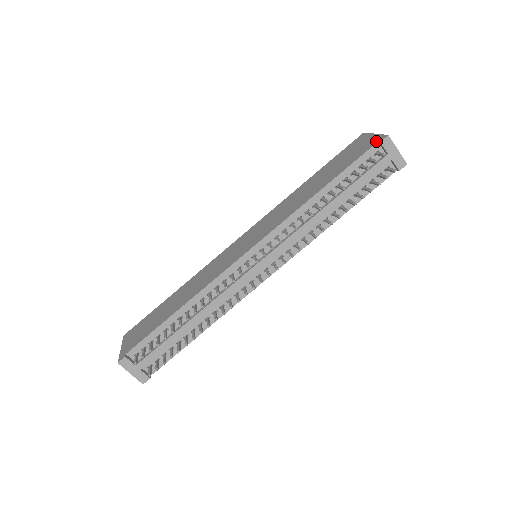
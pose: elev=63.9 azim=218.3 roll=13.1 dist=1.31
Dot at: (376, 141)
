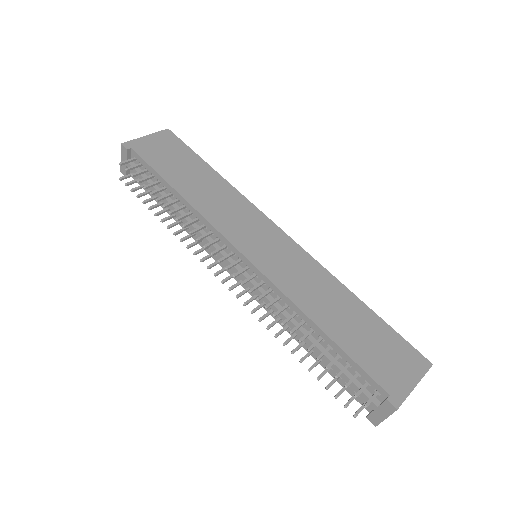
Dot at: (393, 392)
